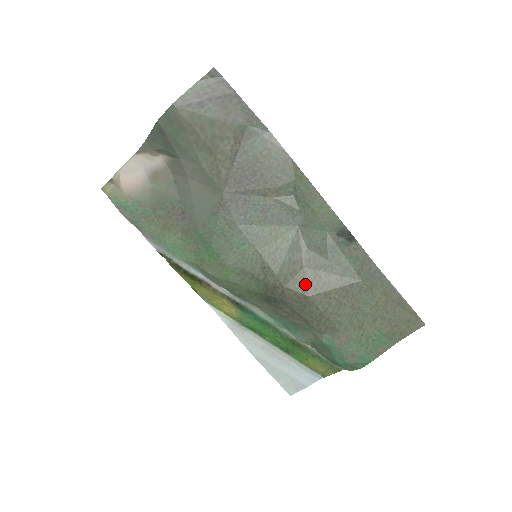
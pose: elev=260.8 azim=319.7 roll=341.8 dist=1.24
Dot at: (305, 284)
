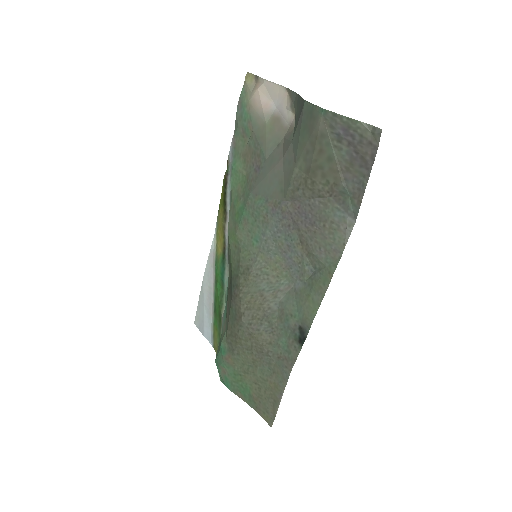
Dot at: (250, 313)
